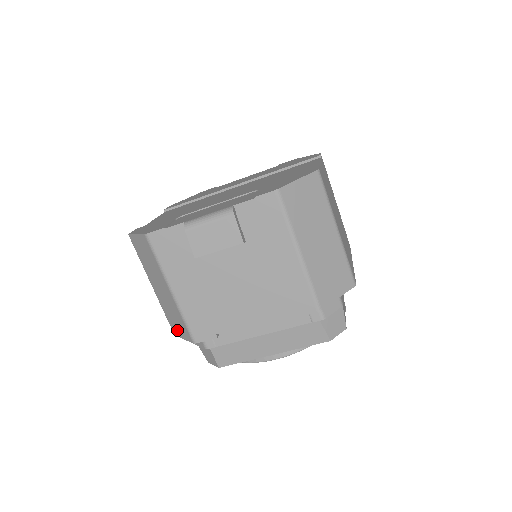
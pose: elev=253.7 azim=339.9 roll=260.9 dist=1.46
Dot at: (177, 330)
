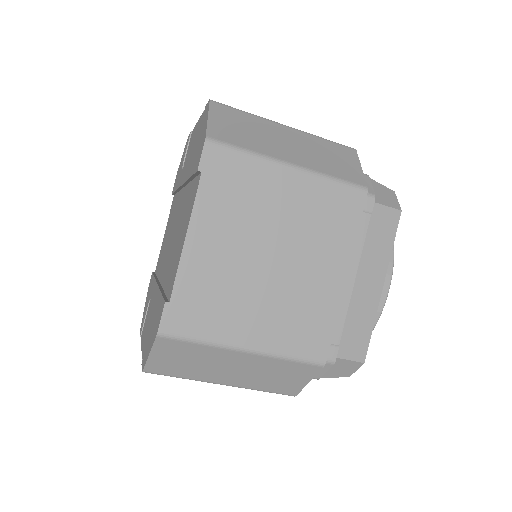
Dot at: occluded
